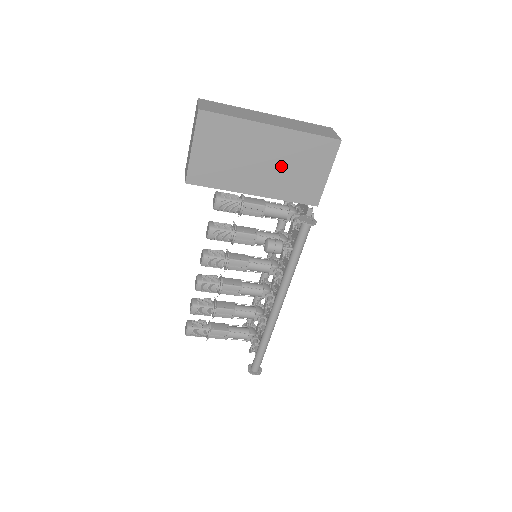
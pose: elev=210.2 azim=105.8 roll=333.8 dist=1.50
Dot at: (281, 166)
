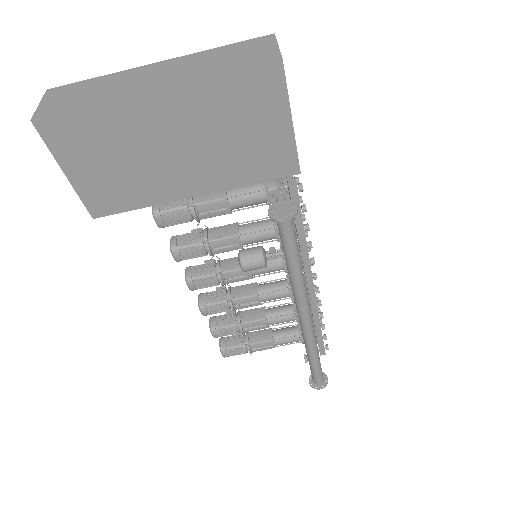
Dot at: (207, 143)
